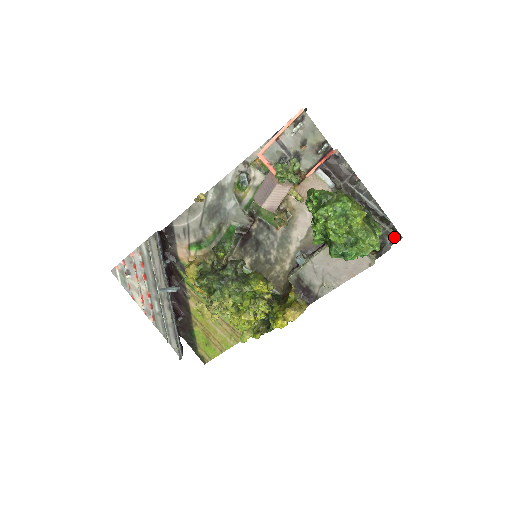
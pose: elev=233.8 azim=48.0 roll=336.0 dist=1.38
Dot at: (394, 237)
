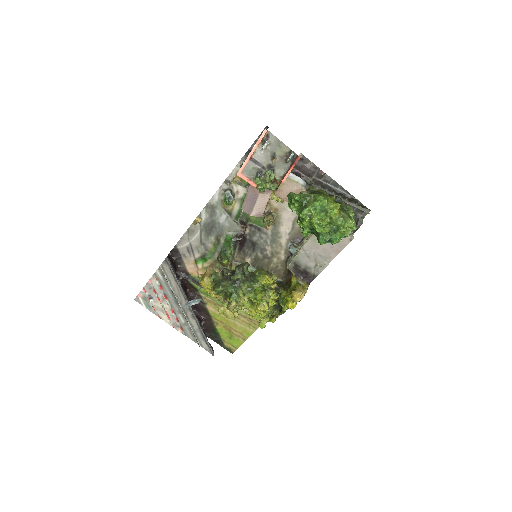
Dot at: (363, 212)
